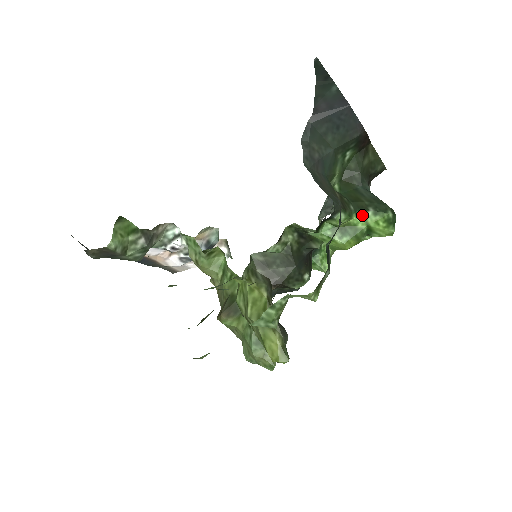
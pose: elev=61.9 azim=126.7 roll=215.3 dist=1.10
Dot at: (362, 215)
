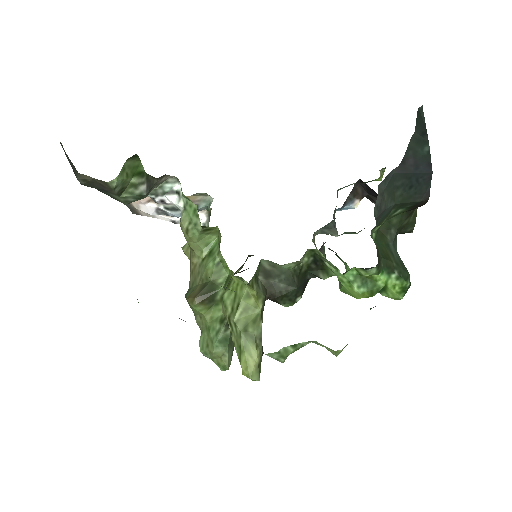
Dot at: (387, 274)
